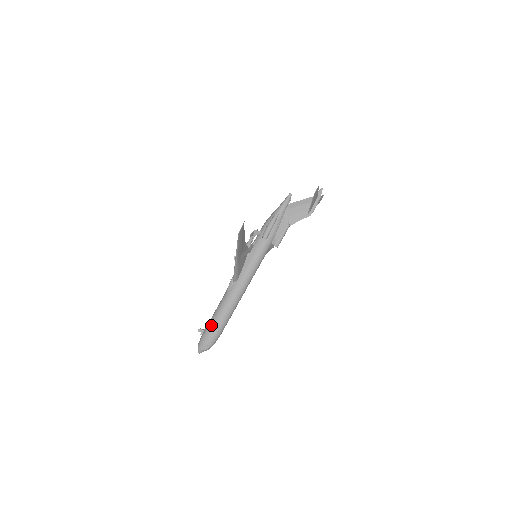
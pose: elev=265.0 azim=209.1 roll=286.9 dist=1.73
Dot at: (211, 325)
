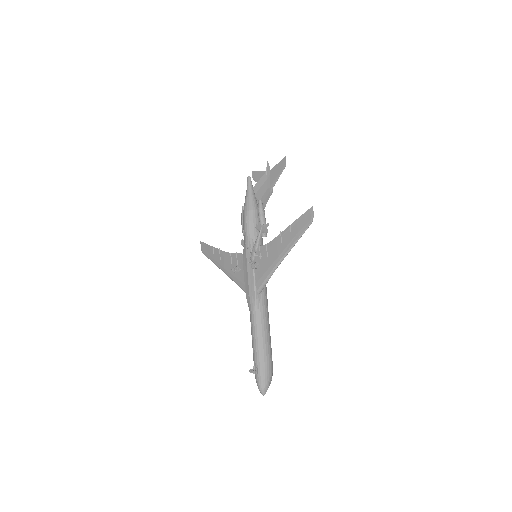
Dot at: (265, 354)
